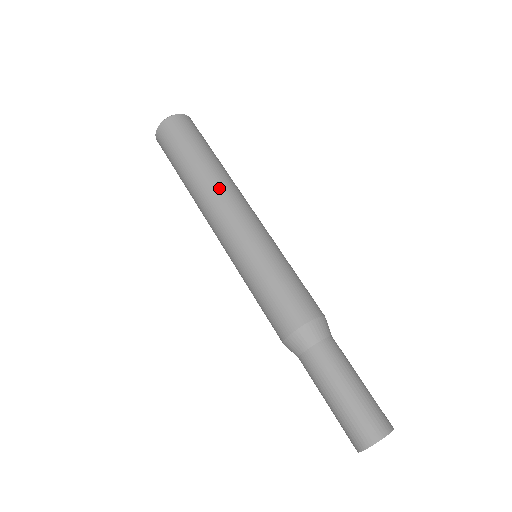
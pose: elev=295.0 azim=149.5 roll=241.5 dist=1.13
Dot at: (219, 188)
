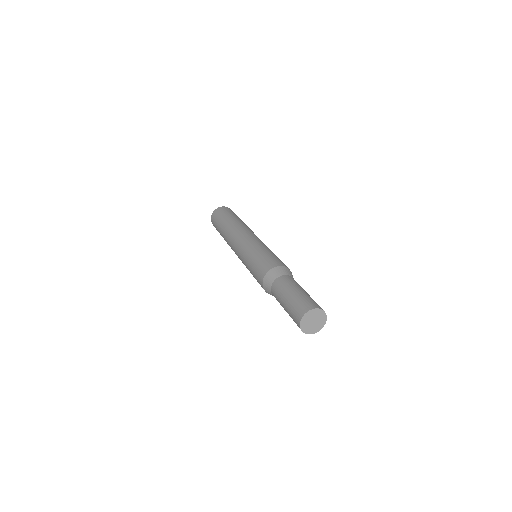
Dot at: (231, 231)
